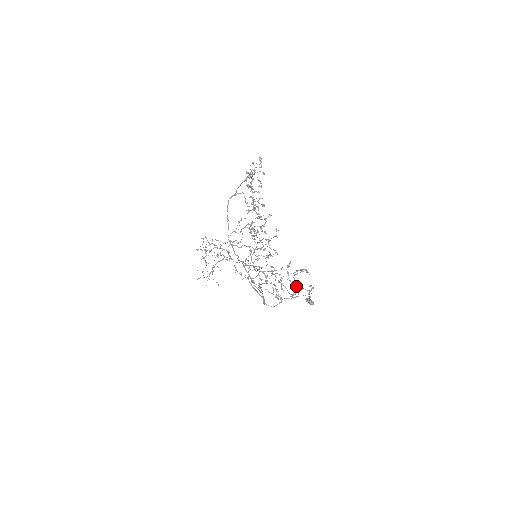
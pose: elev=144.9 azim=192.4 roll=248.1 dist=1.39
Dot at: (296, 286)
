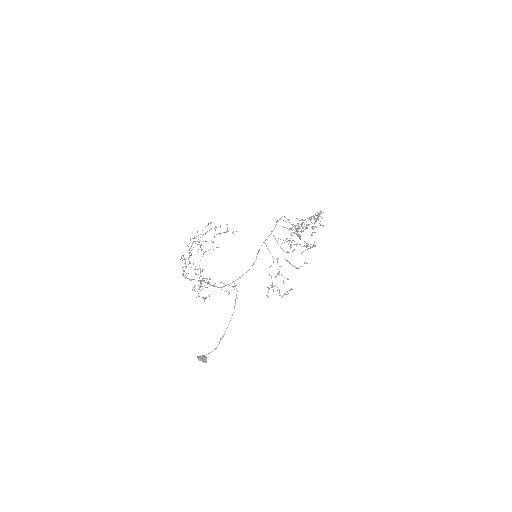
Dot at: occluded
